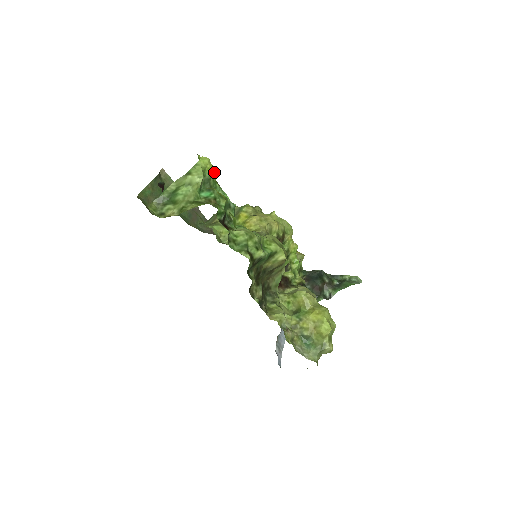
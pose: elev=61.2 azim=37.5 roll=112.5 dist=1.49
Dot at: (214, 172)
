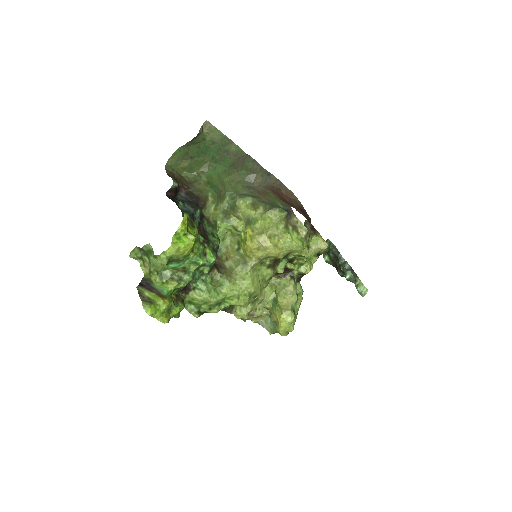
Dot at: (185, 253)
